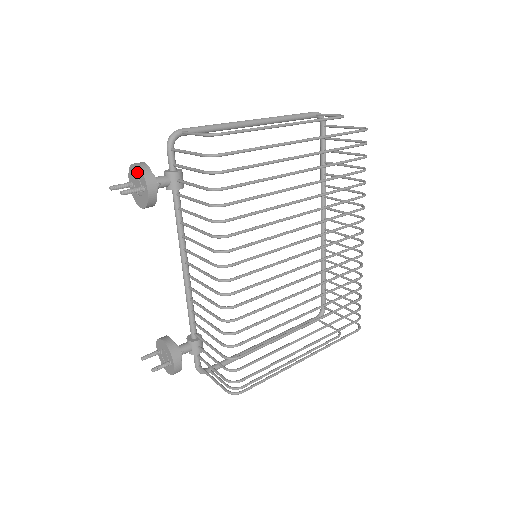
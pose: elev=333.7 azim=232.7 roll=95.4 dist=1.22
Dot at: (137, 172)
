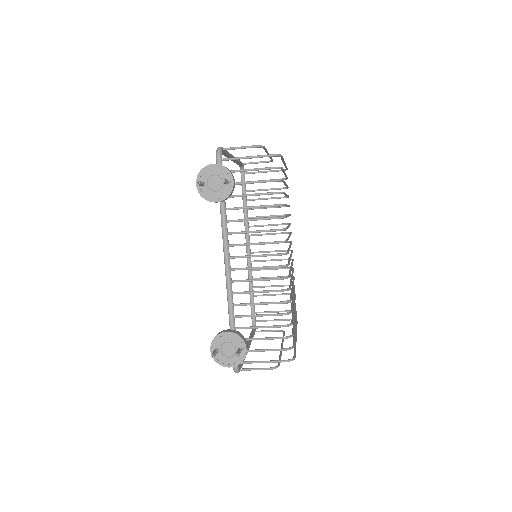
Dot at: (217, 170)
